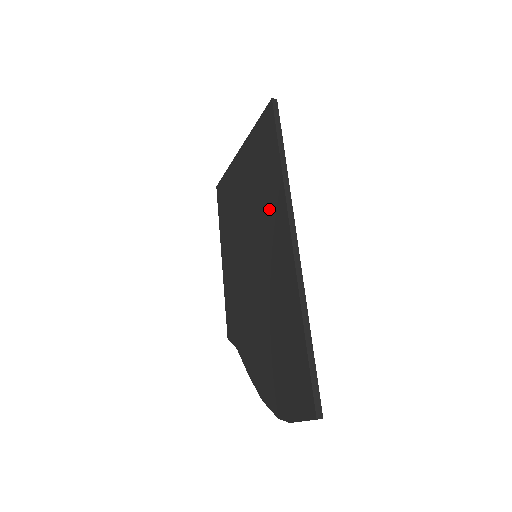
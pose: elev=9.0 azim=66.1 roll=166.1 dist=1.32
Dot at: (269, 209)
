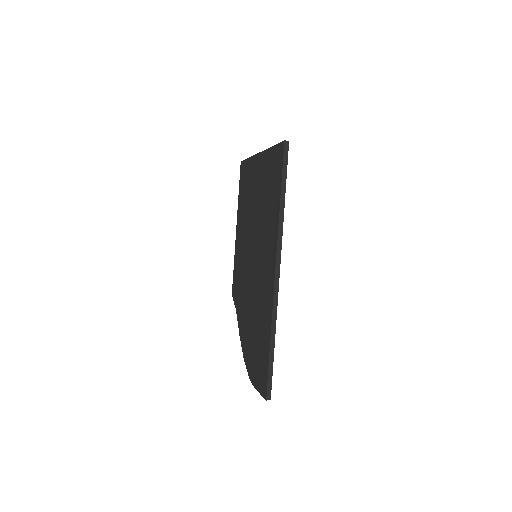
Dot at: (267, 234)
